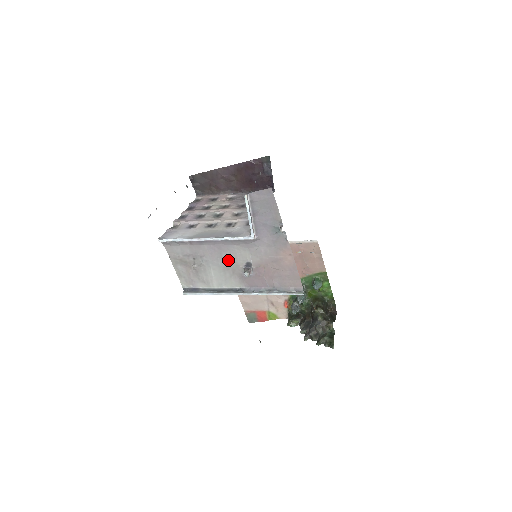
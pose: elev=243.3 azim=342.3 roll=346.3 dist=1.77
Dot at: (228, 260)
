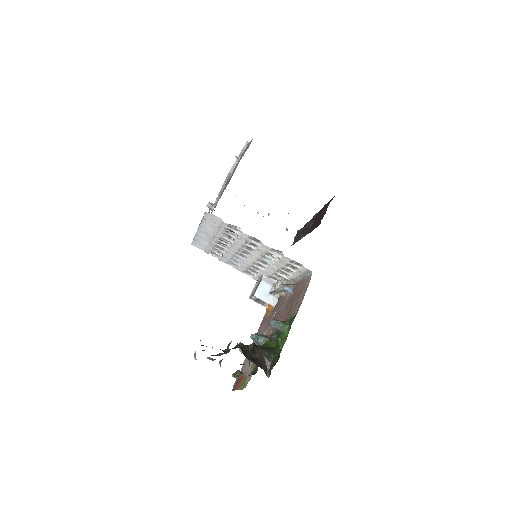
Dot at: occluded
